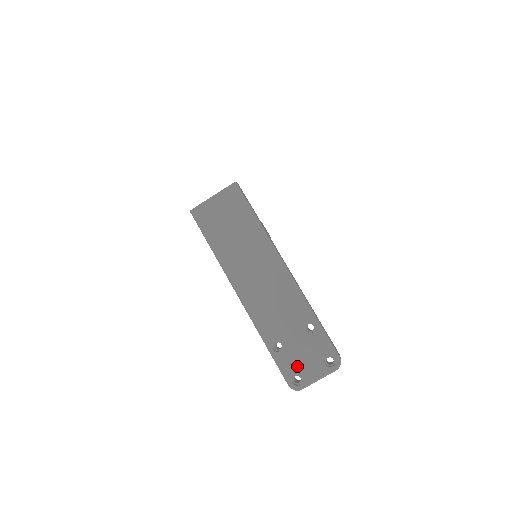
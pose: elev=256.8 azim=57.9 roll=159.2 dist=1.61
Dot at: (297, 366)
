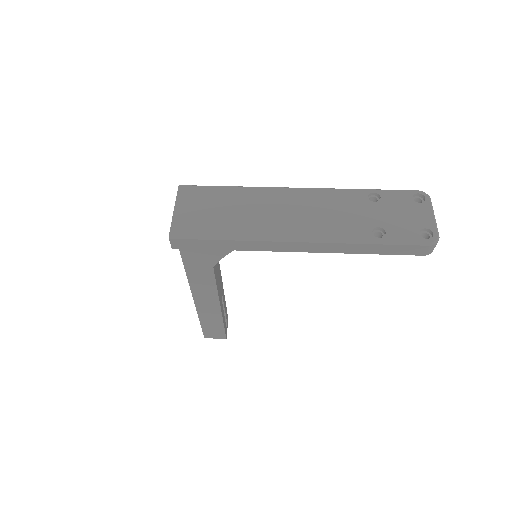
Dot at: (410, 226)
